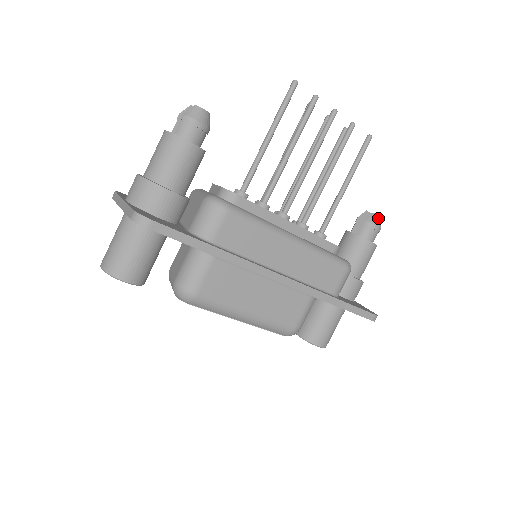
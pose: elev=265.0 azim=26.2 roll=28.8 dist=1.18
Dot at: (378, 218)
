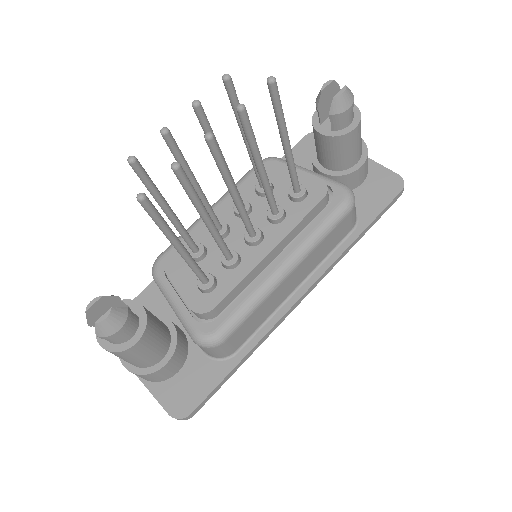
Dot at: (344, 98)
